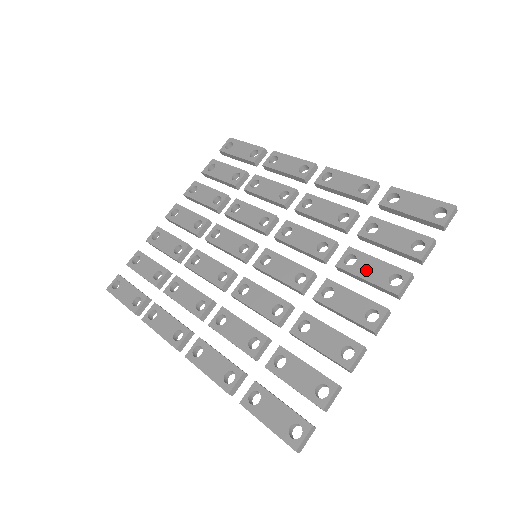
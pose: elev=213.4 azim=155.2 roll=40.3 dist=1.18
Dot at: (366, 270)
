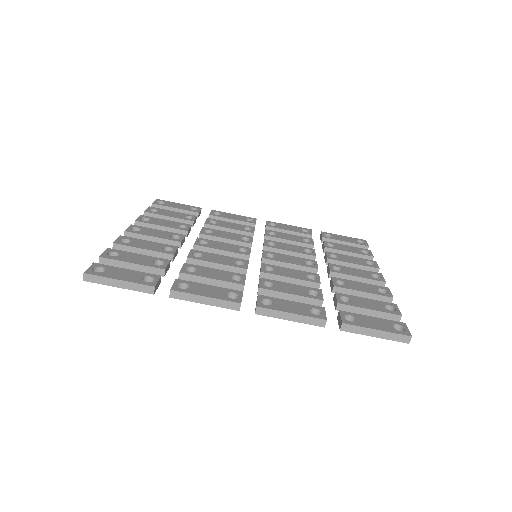
Dot at: (349, 260)
